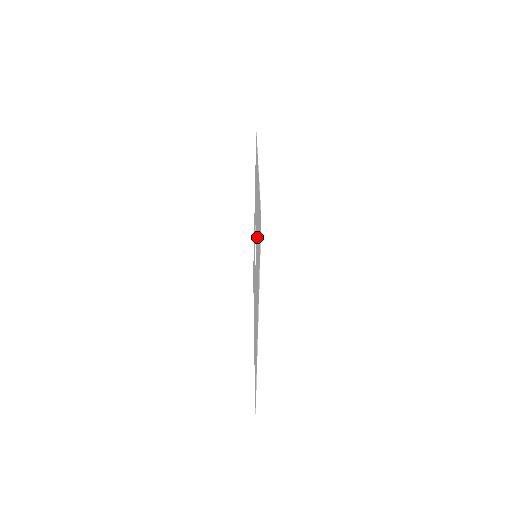
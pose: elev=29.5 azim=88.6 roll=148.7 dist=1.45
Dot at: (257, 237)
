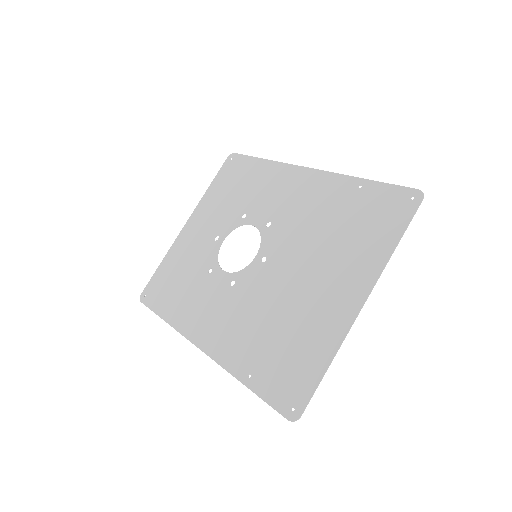
Dot at: (318, 226)
